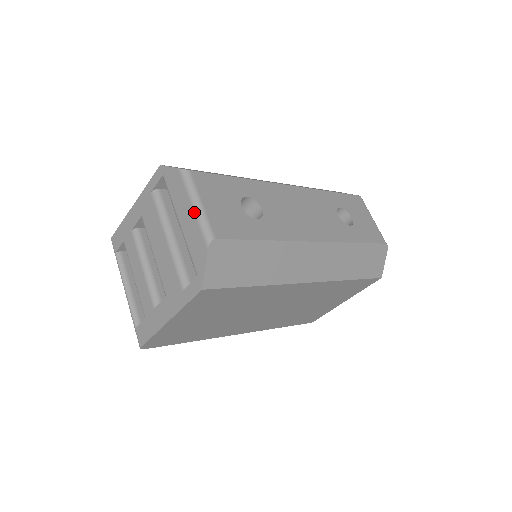
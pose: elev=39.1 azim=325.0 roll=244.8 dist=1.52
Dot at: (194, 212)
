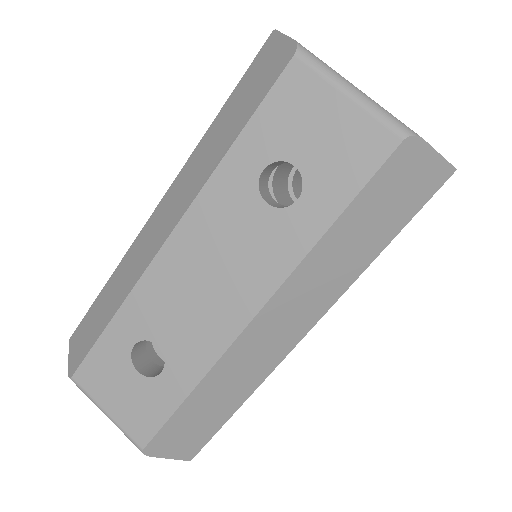
Dot at: occluded
